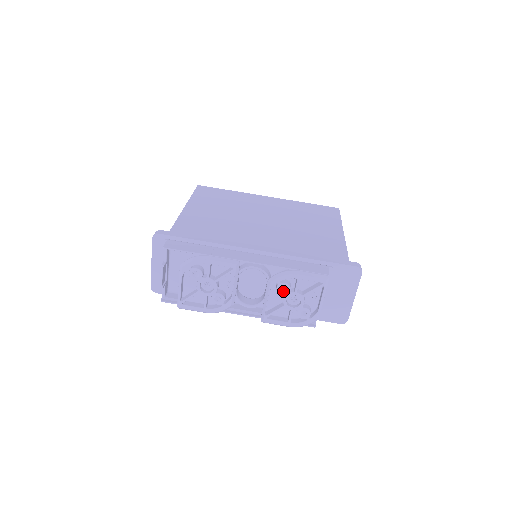
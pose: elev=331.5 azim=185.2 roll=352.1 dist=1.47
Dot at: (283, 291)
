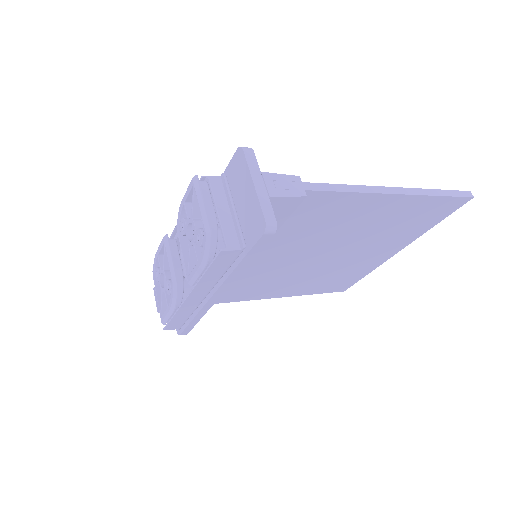
Dot at: (184, 230)
